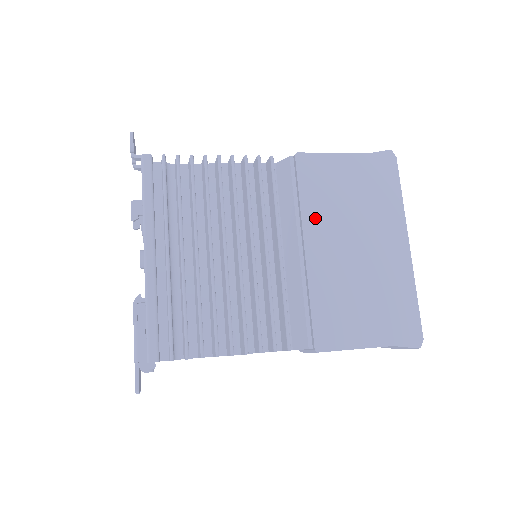
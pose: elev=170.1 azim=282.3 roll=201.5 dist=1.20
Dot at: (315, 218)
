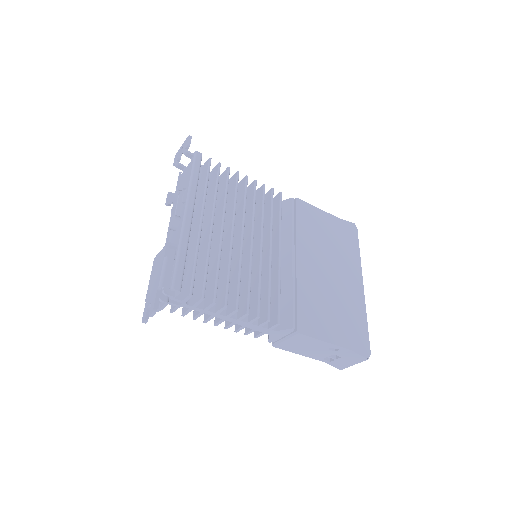
Dot at: (305, 242)
